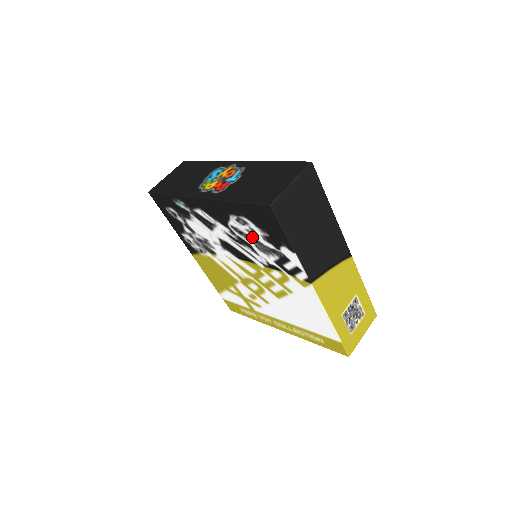
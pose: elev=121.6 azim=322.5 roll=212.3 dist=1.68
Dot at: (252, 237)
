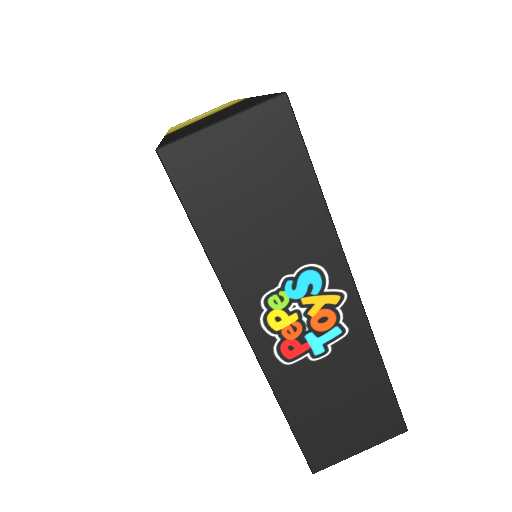
Dot at: occluded
